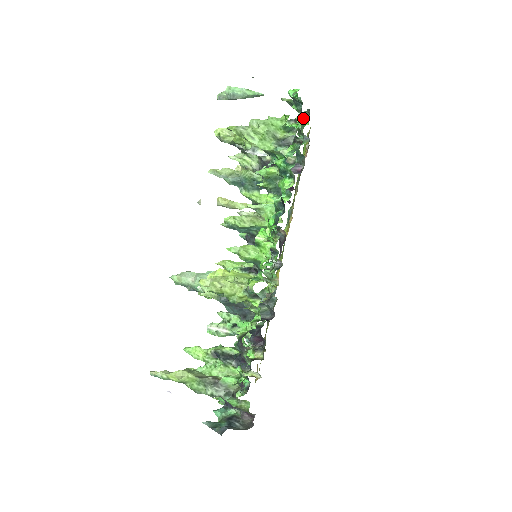
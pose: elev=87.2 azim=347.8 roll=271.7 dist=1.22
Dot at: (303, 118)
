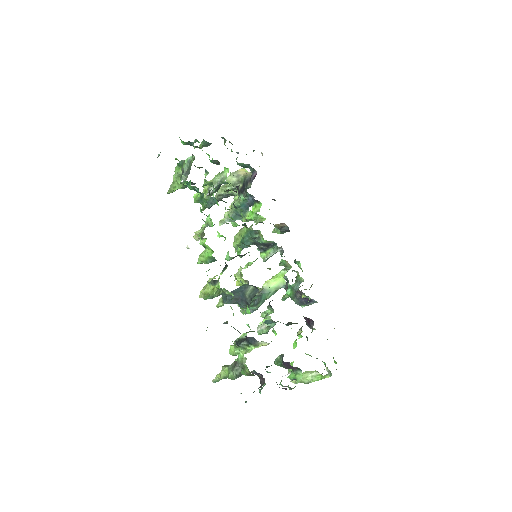
Dot at: (225, 145)
